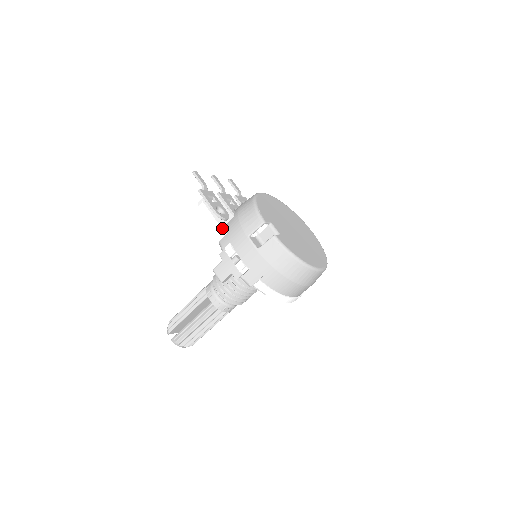
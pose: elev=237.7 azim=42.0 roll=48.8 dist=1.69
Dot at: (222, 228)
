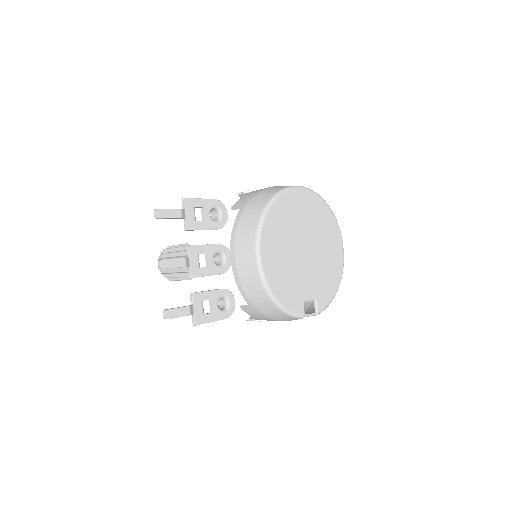
Dot at: (245, 320)
